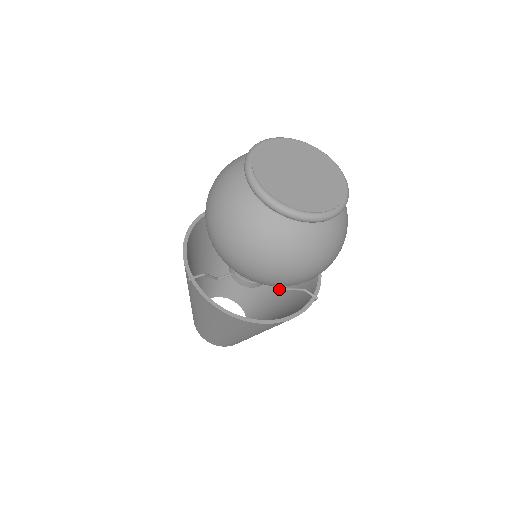
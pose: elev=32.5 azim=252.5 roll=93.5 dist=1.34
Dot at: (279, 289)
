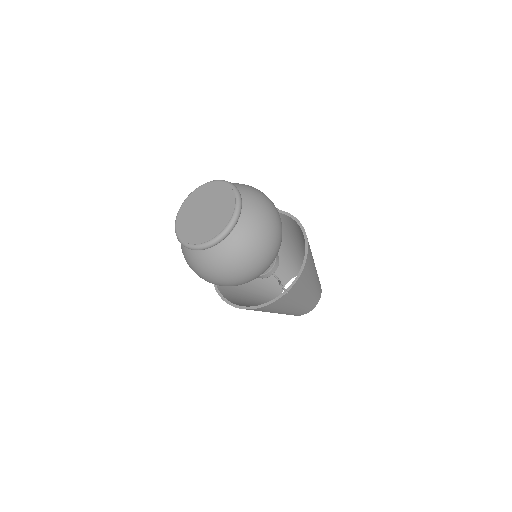
Dot at: occluded
